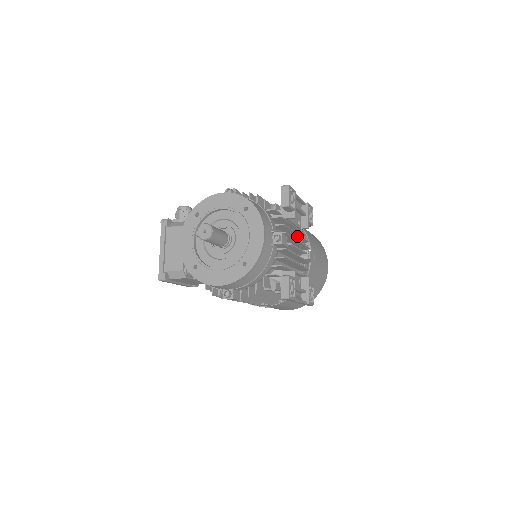
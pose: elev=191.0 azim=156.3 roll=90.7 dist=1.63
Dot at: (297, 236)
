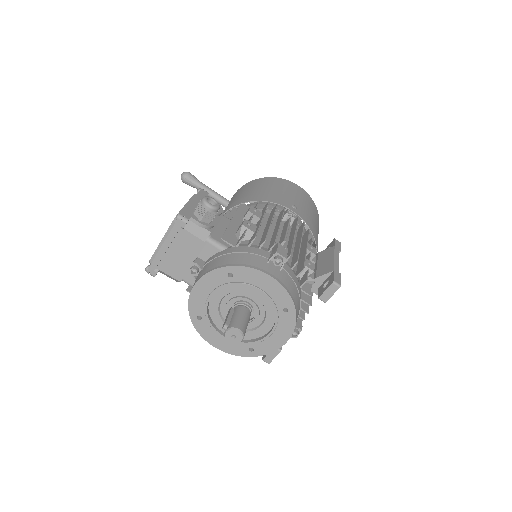
Dot at: occluded
